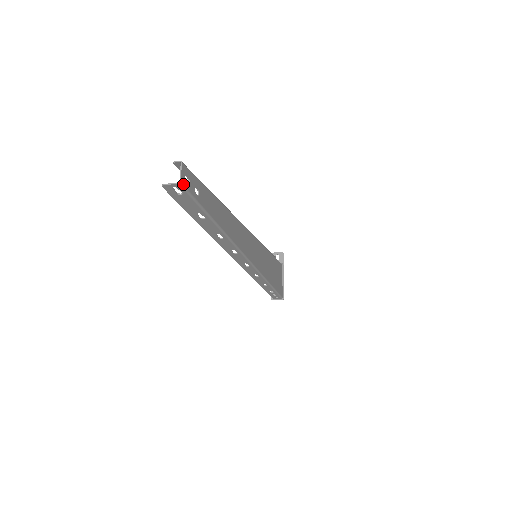
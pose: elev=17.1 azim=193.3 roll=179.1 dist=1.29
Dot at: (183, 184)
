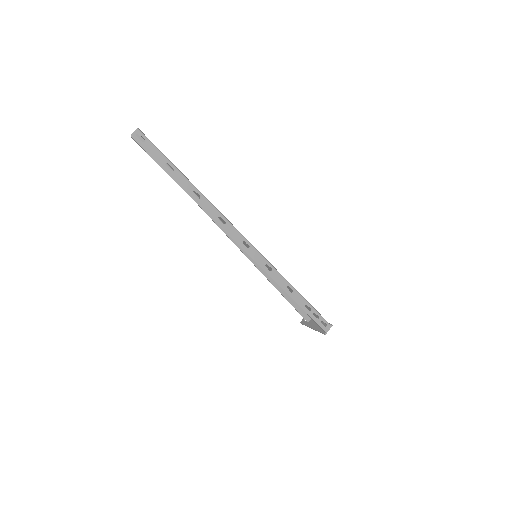
Dot at: (141, 131)
